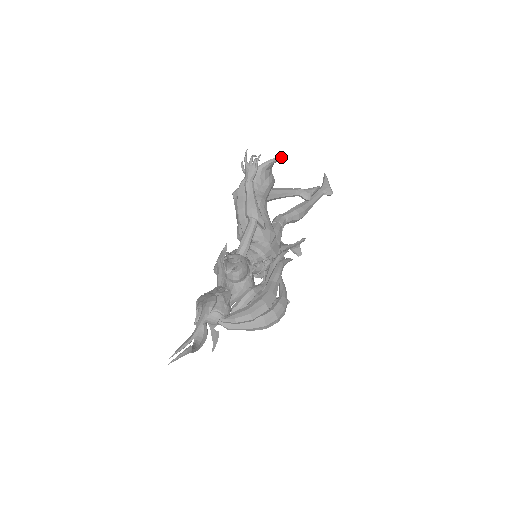
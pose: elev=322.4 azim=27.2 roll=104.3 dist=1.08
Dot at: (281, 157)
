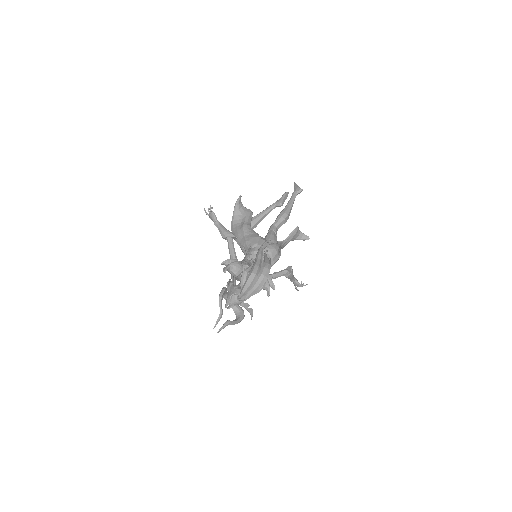
Dot at: (239, 197)
